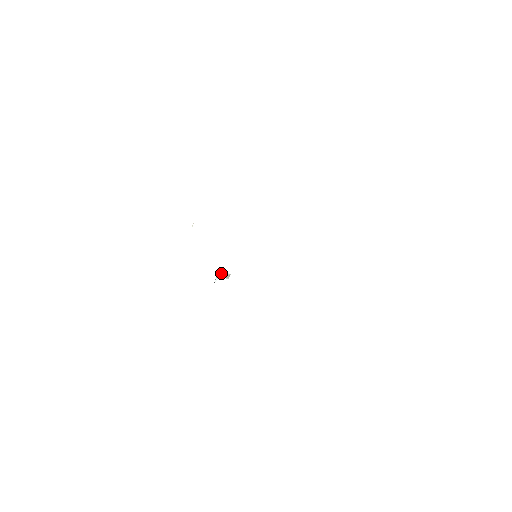
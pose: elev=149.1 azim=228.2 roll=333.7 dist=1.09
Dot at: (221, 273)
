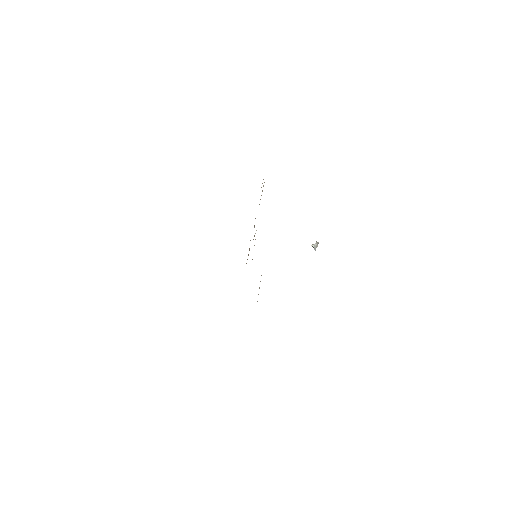
Dot at: (315, 243)
